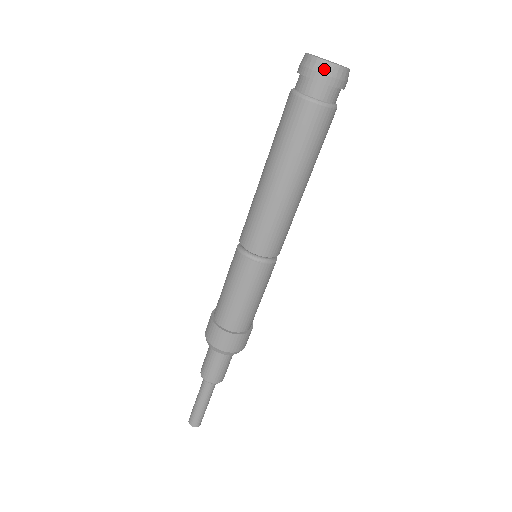
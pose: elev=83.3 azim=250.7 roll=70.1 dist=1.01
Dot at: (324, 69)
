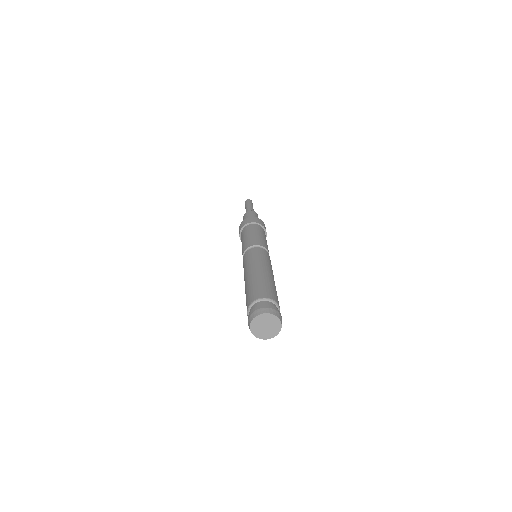
Dot at: (260, 337)
